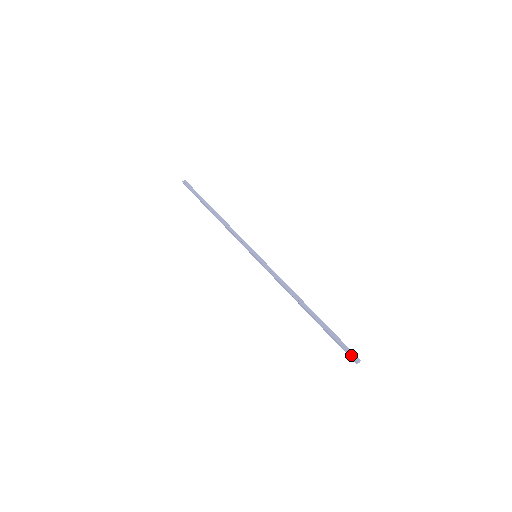
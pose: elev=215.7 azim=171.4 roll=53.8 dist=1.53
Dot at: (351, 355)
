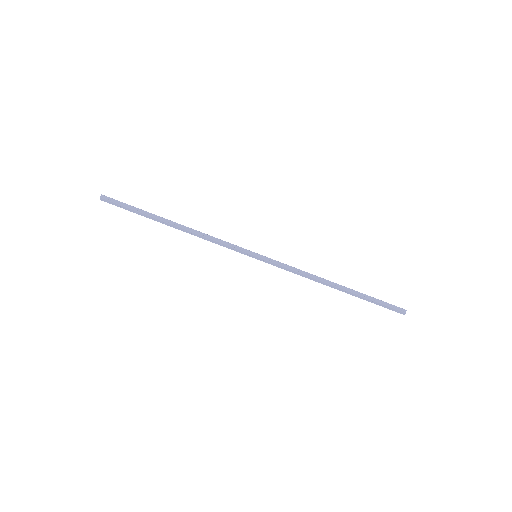
Dot at: (398, 310)
